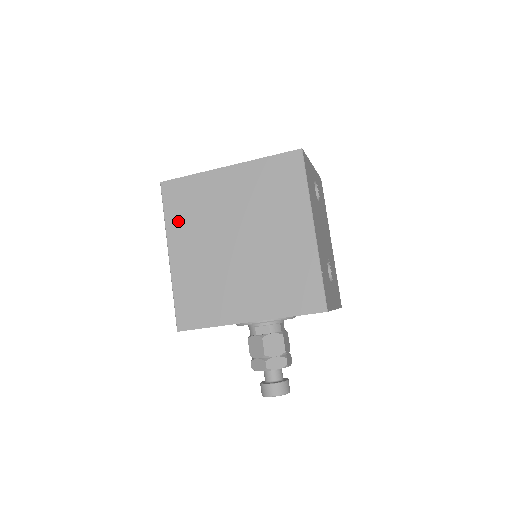
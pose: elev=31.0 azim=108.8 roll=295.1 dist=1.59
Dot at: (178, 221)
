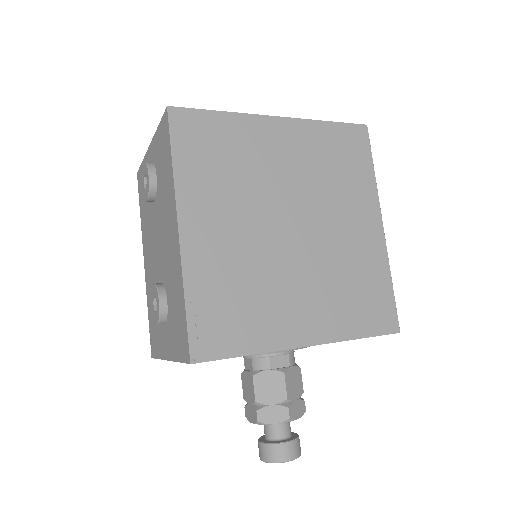
Dot at: (199, 176)
